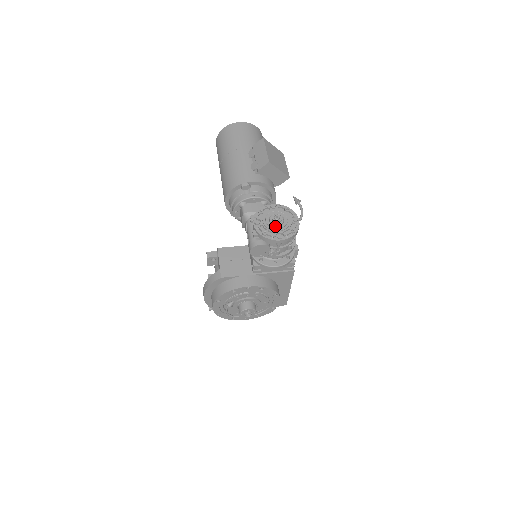
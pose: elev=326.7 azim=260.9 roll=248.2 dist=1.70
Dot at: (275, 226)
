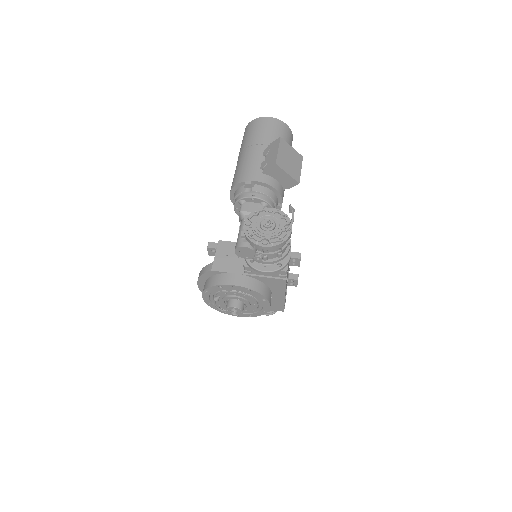
Dot at: (264, 231)
